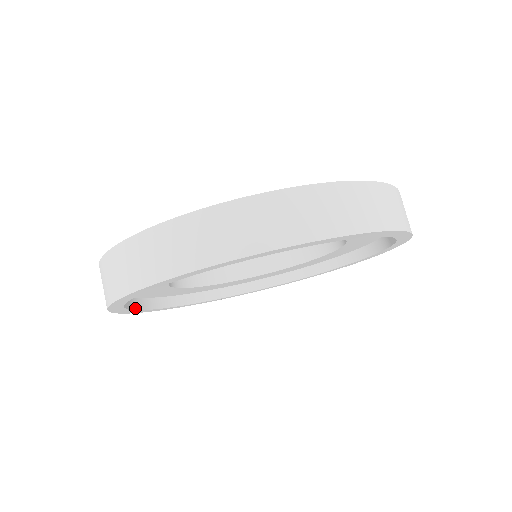
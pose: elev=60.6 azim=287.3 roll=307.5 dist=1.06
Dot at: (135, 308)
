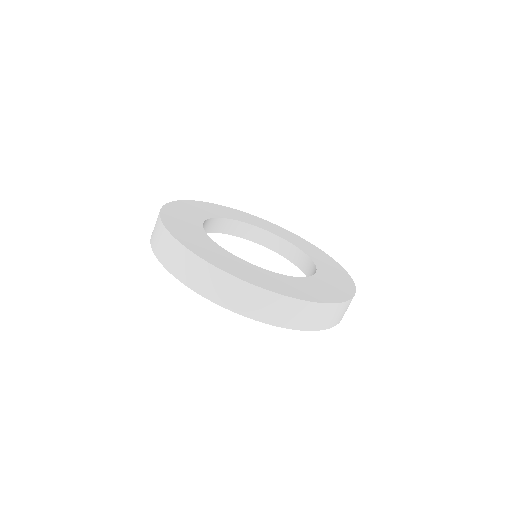
Dot at: occluded
